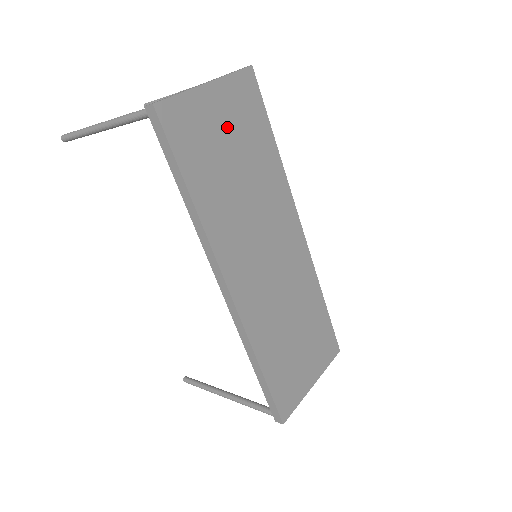
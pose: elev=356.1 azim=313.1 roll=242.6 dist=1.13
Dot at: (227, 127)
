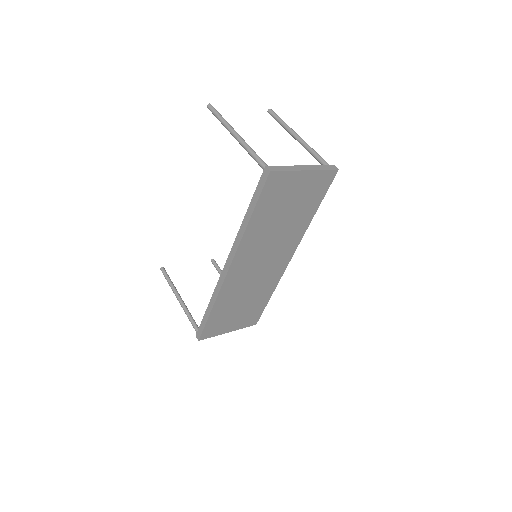
Dot at: (297, 195)
